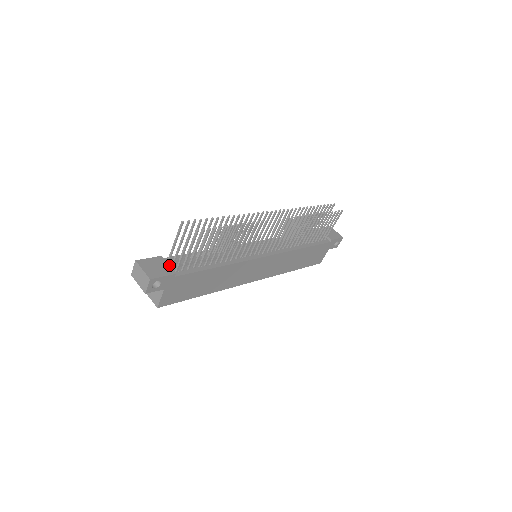
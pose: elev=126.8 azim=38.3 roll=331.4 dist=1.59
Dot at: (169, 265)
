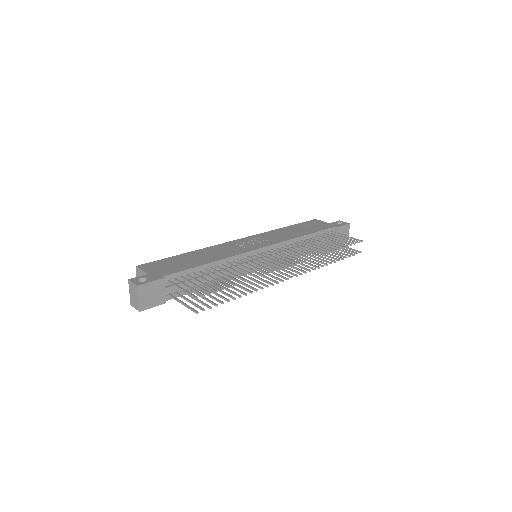
Dot at: (166, 291)
